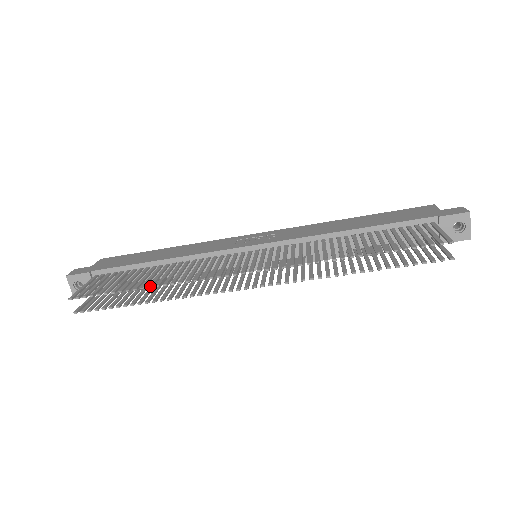
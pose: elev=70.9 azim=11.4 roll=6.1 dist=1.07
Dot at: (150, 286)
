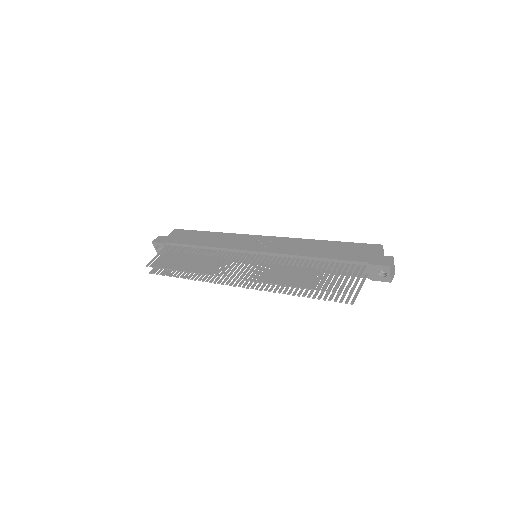
Dot at: (185, 271)
